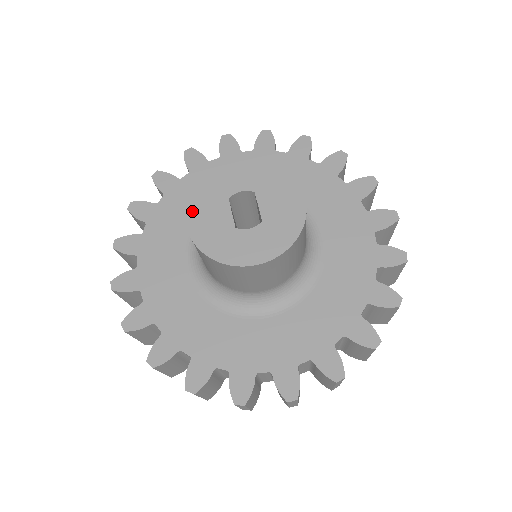
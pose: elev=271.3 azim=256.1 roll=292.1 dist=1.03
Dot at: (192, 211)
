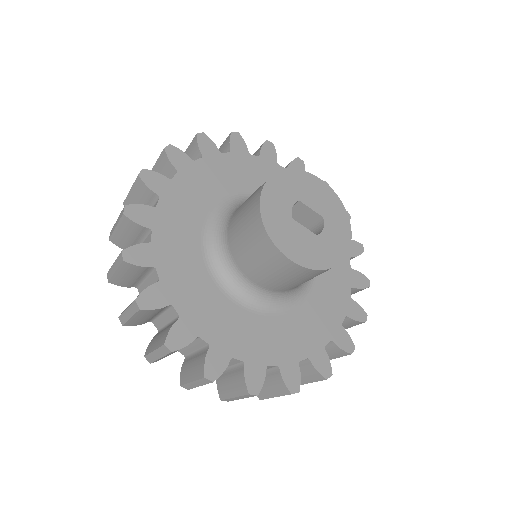
Dot at: (285, 248)
